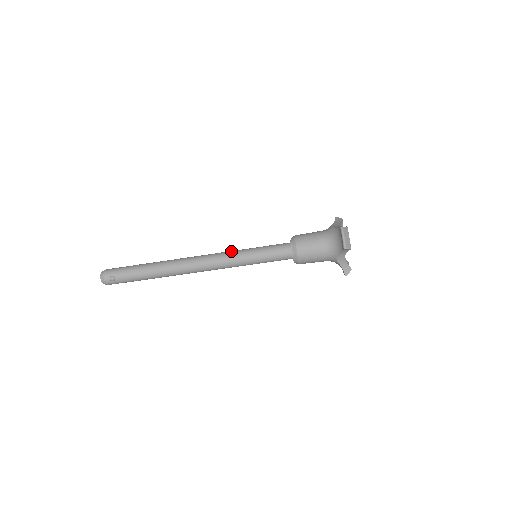
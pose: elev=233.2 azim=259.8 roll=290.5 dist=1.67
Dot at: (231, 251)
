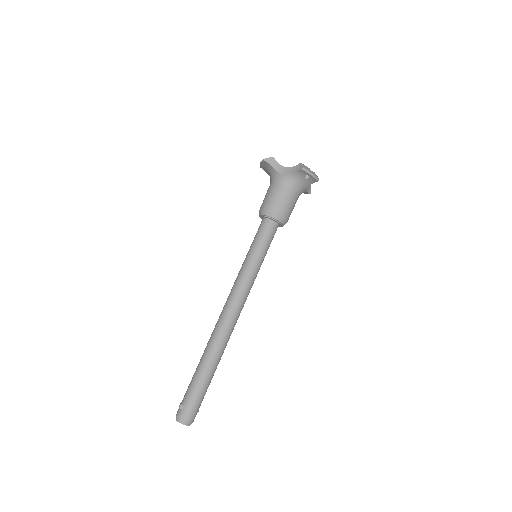
Dot at: occluded
